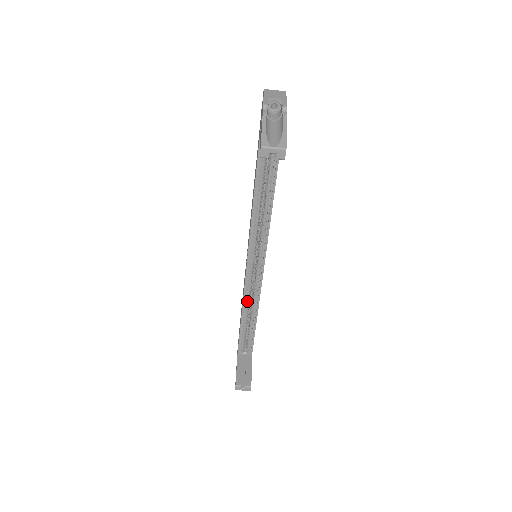
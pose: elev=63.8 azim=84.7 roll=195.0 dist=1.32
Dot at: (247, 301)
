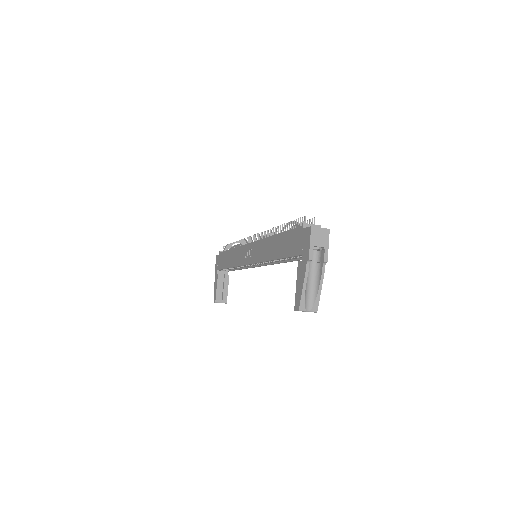
Dot at: occluded
